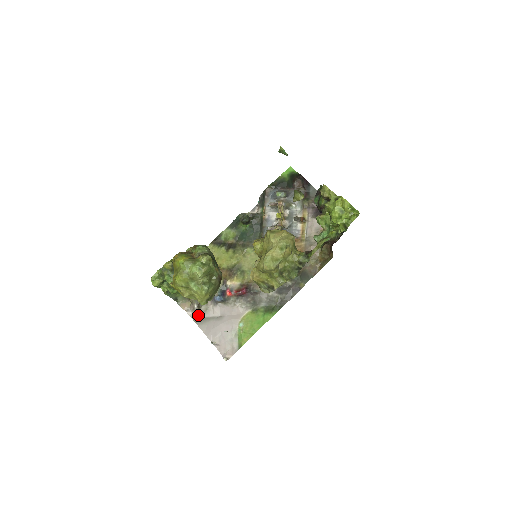
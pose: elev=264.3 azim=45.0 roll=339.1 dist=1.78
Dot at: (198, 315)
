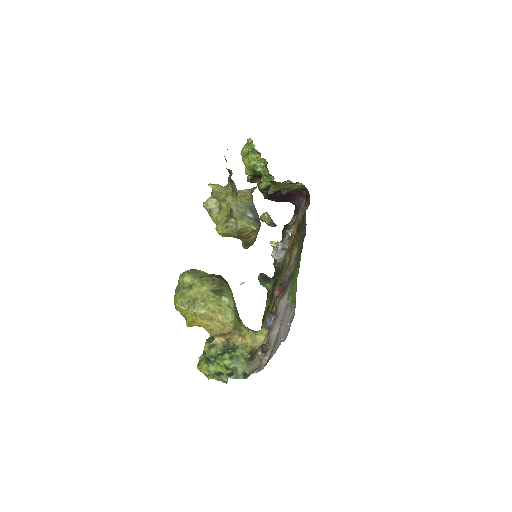
Dot at: (267, 356)
